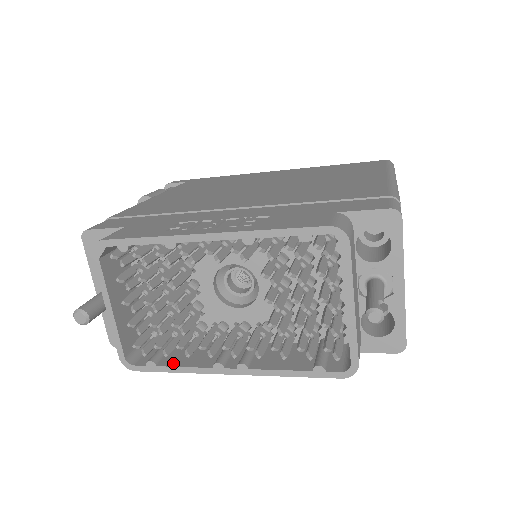
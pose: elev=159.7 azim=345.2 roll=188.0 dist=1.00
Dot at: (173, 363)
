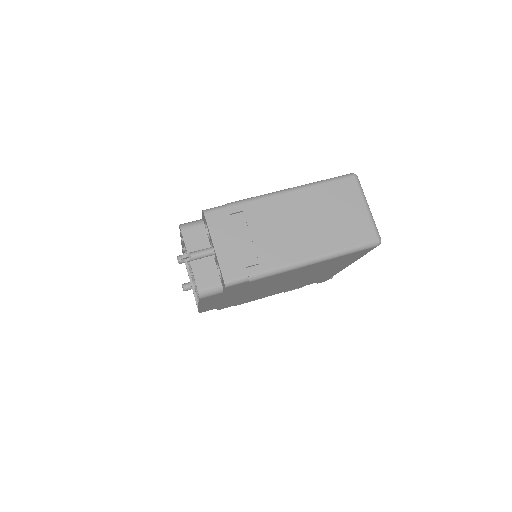
Dot at: occluded
